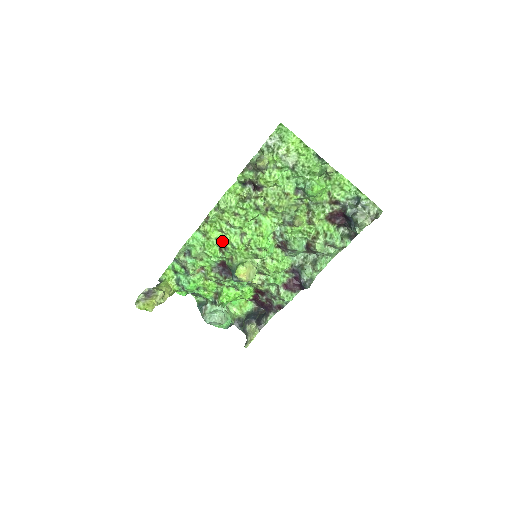
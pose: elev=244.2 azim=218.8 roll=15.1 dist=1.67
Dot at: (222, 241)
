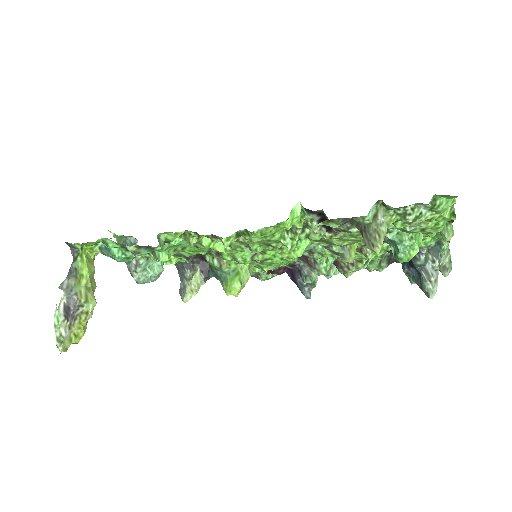
Dot at: (219, 250)
